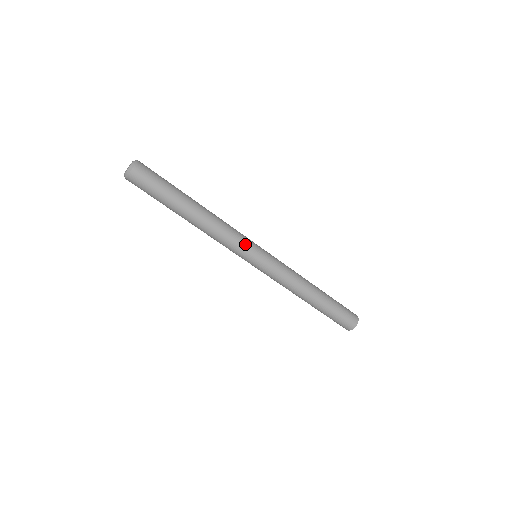
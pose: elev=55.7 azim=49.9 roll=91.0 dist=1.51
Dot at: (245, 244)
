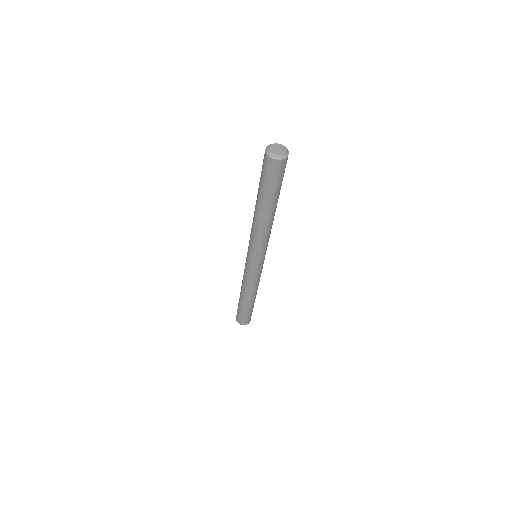
Dot at: occluded
